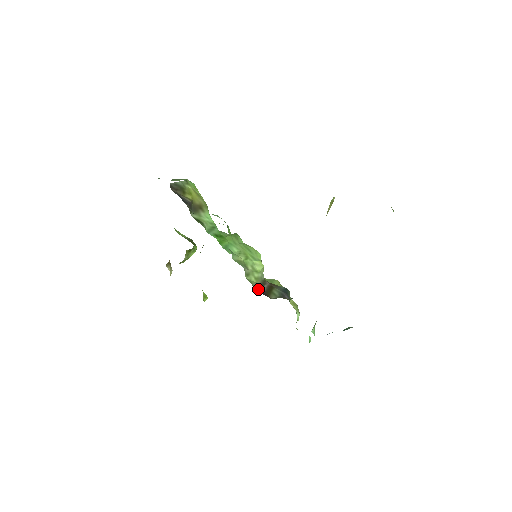
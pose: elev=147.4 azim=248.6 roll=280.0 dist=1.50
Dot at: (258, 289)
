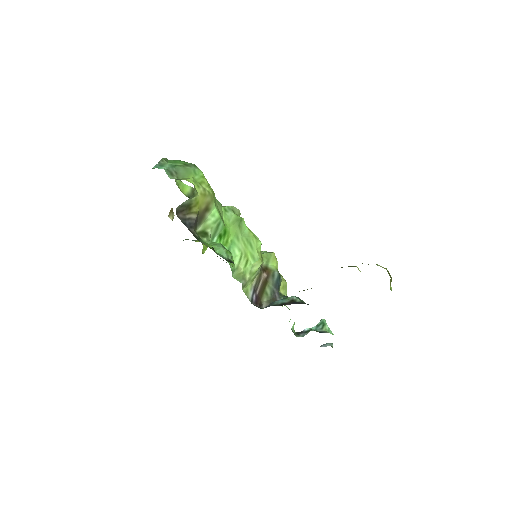
Dot at: (252, 298)
